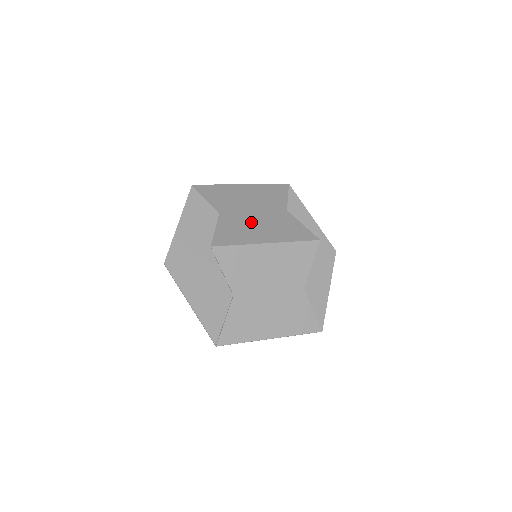
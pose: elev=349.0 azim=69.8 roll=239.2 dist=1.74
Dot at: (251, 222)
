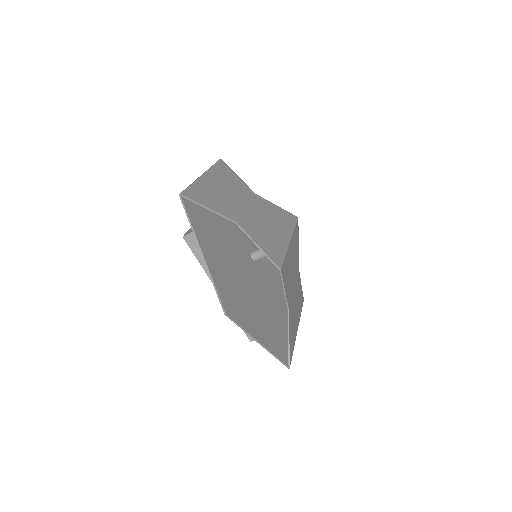
Dot at: (261, 222)
